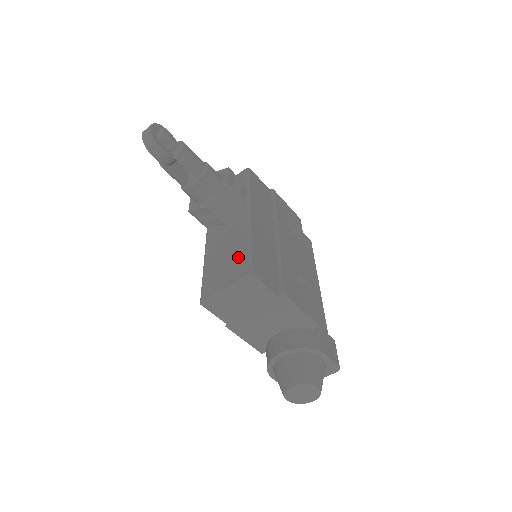
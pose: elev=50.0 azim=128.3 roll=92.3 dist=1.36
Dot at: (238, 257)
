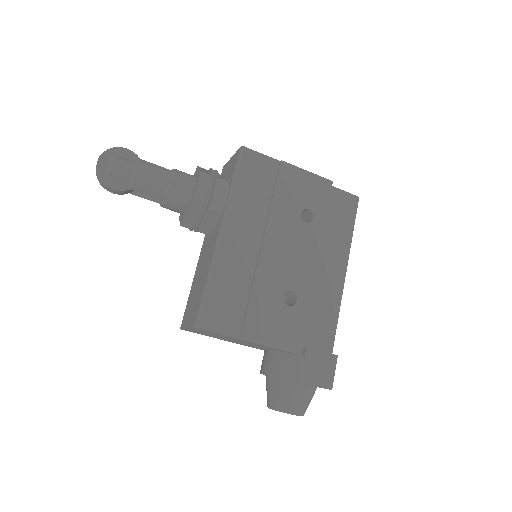
Dot at: (199, 296)
